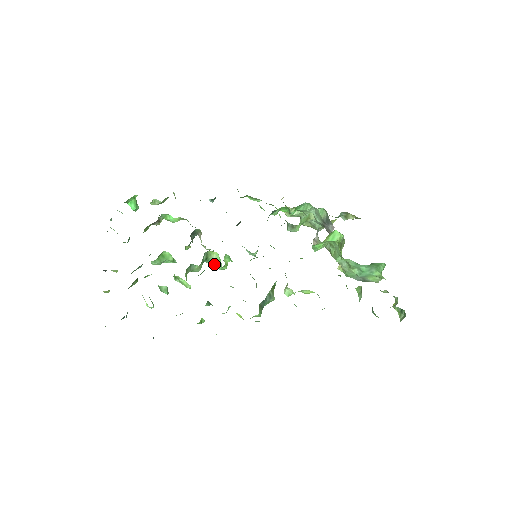
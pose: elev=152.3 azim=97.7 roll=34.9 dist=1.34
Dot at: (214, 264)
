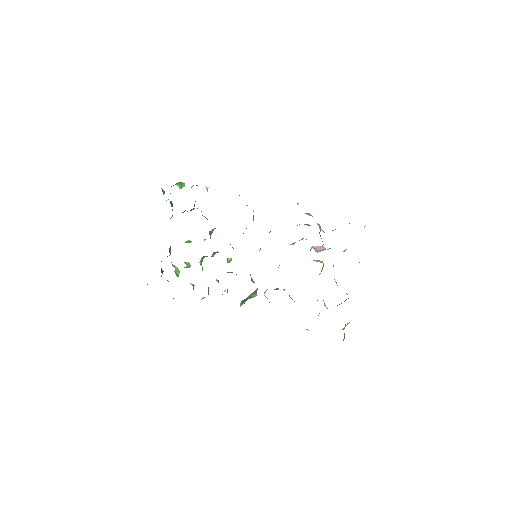
Dot at: occluded
